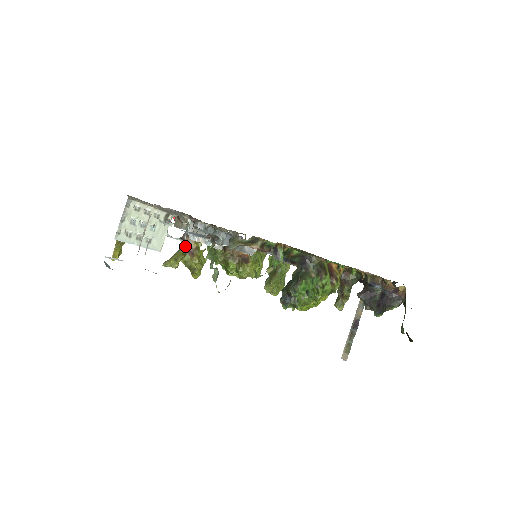
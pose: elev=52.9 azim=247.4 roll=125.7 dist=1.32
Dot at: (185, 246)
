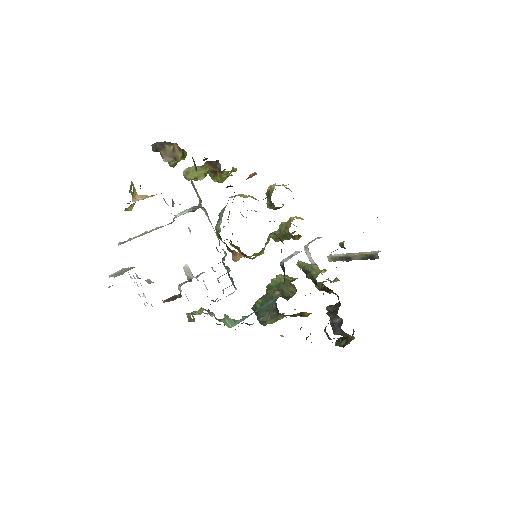
Dot at: (208, 167)
